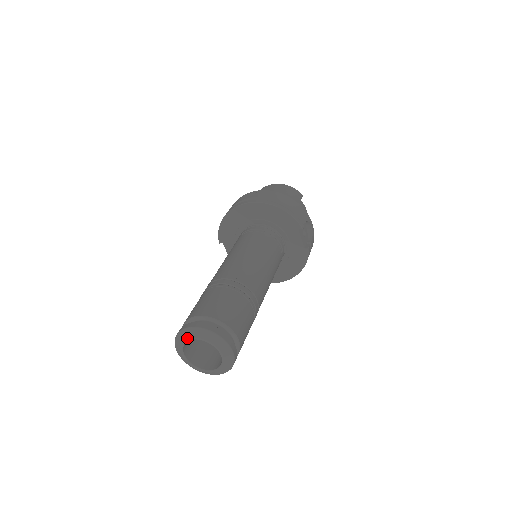
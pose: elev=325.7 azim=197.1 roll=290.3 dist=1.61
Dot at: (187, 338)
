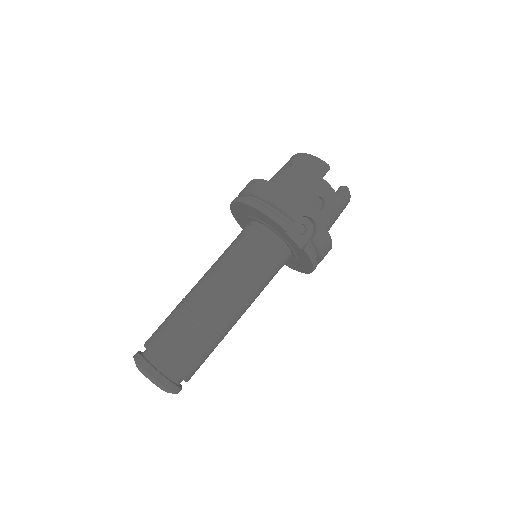
Dot at: occluded
